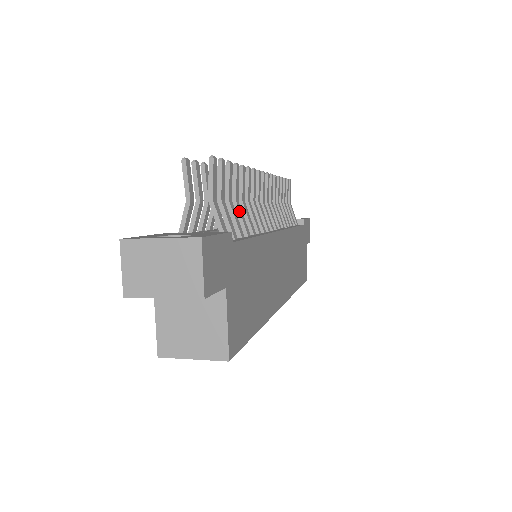
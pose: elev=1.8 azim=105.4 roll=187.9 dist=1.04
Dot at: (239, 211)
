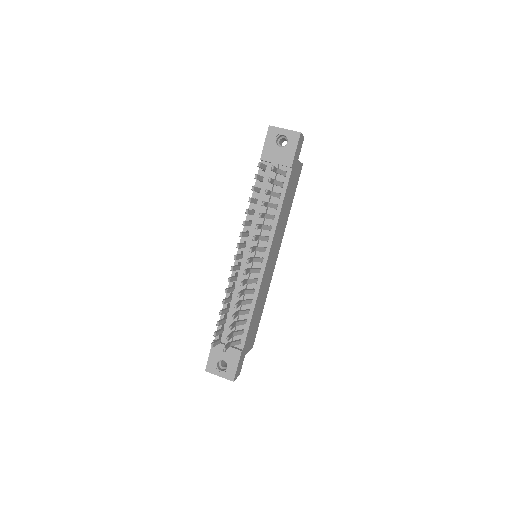
Dot at: occluded
